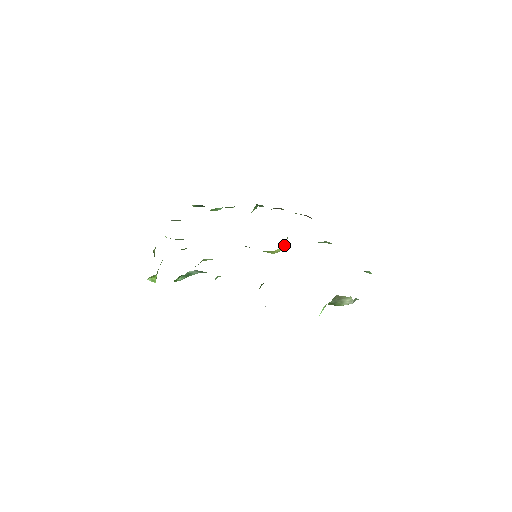
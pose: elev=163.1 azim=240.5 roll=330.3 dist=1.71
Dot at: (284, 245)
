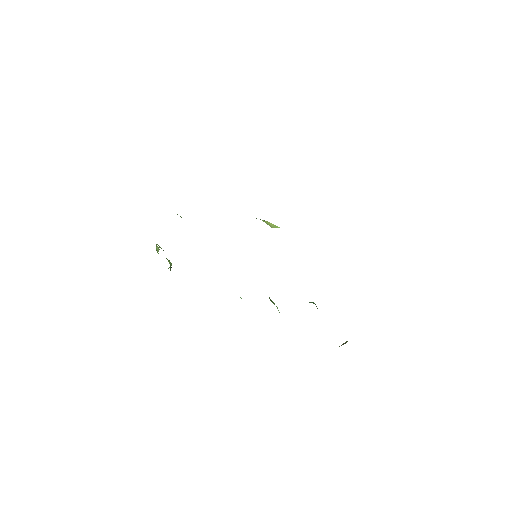
Dot at: occluded
